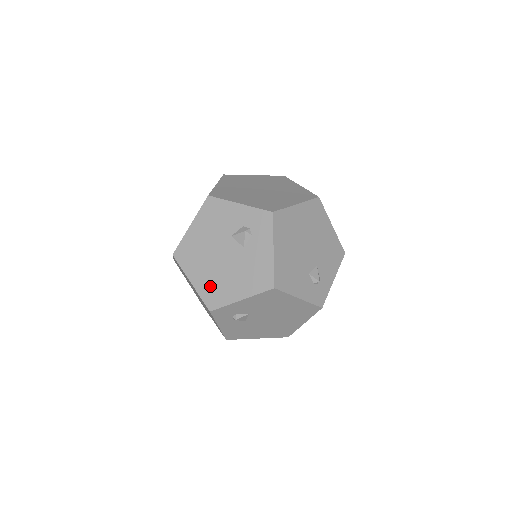
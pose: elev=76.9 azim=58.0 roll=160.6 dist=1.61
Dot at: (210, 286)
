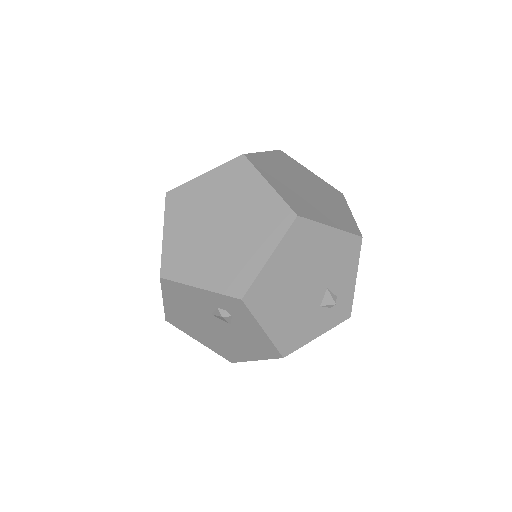
Dot at: (219, 347)
